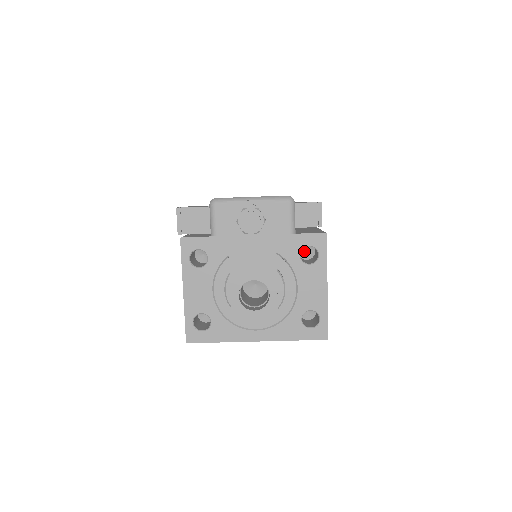
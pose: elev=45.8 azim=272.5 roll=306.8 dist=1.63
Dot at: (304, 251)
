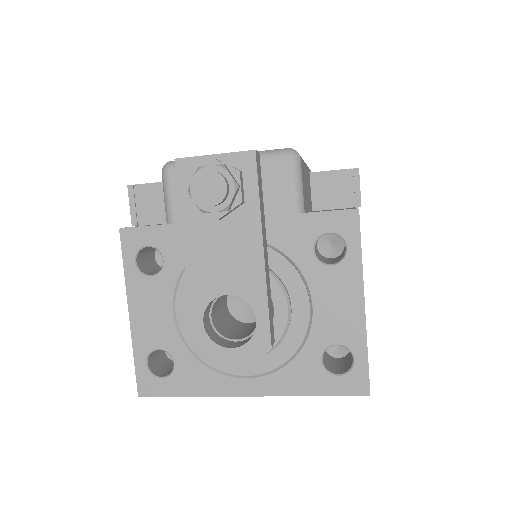
Dot at: (327, 244)
